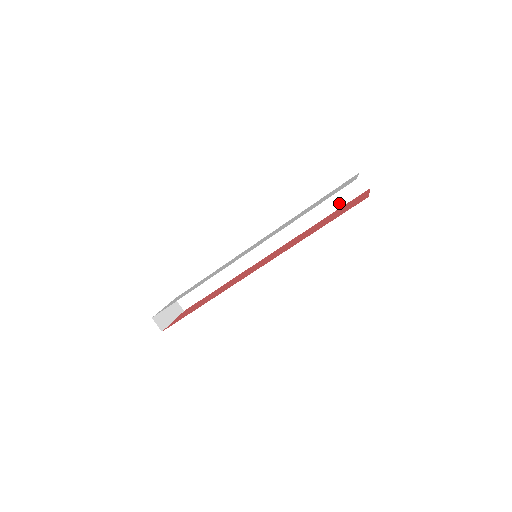
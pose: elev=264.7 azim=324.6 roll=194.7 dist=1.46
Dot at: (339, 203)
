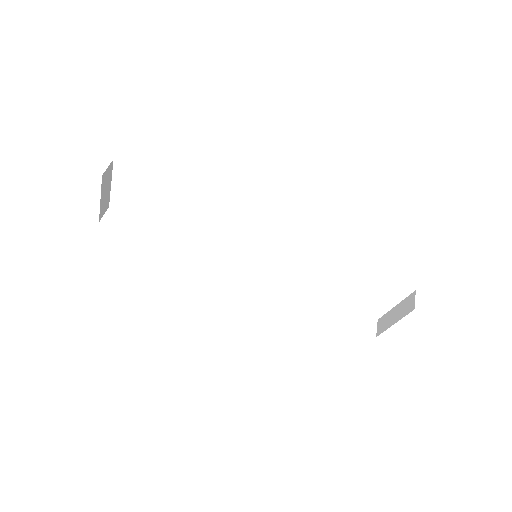
Dot at: (343, 319)
